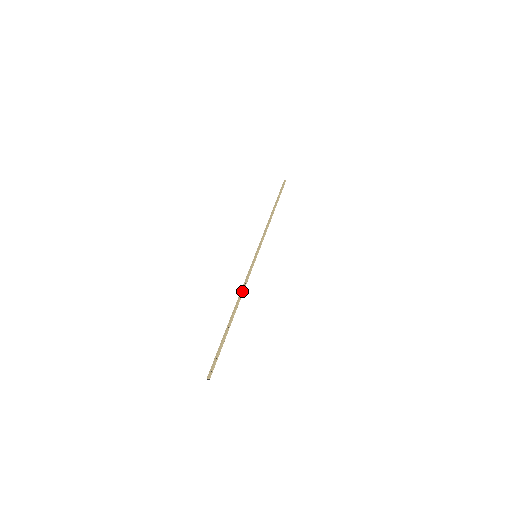
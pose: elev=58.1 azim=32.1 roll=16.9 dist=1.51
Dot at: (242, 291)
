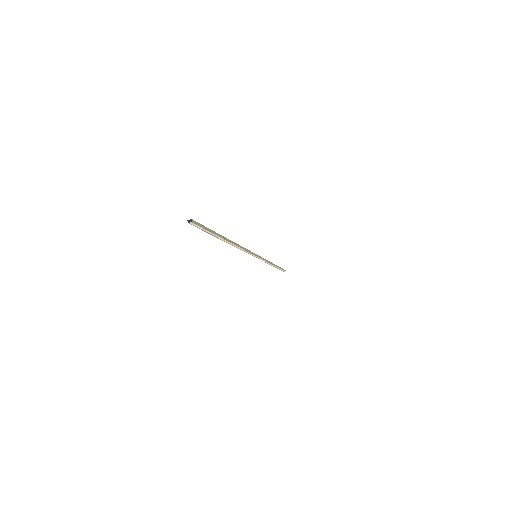
Dot at: occluded
